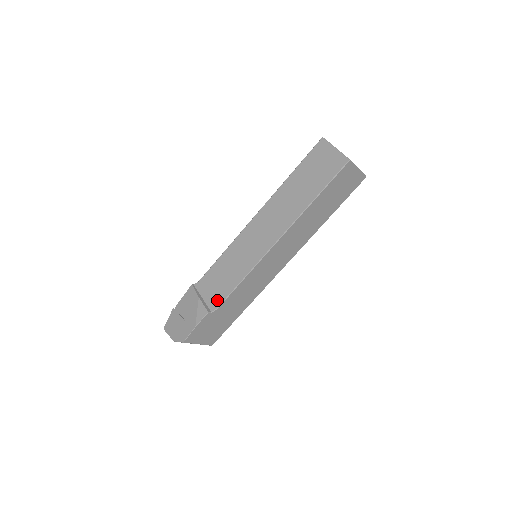
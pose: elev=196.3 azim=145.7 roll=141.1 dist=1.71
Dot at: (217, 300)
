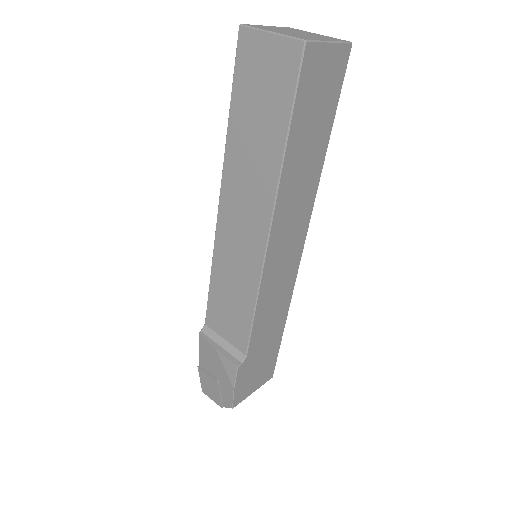
Dot at: (240, 343)
